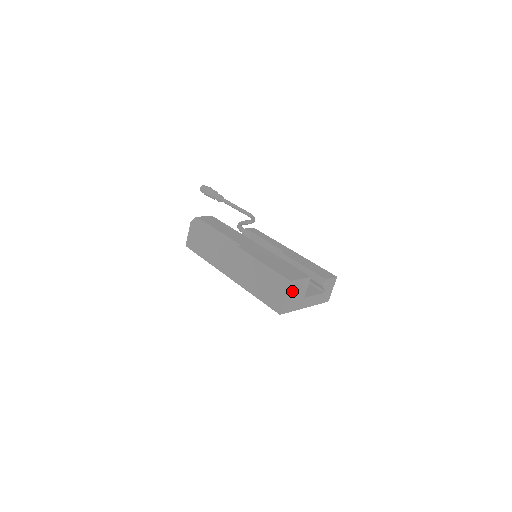
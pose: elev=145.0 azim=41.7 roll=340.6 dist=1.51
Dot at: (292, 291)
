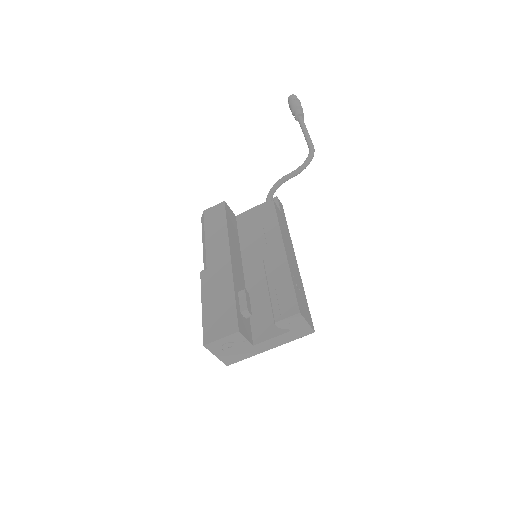
Dot at: (220, 349)
